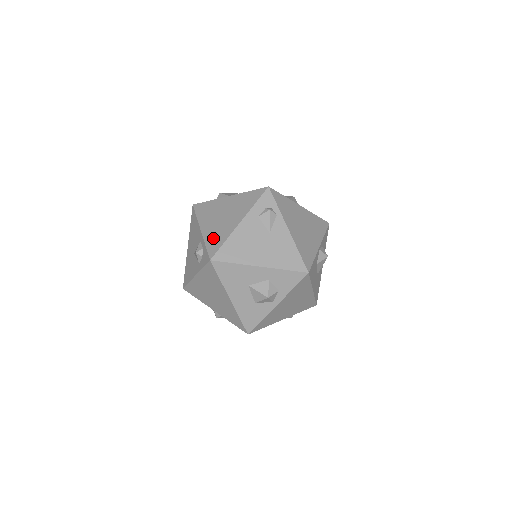
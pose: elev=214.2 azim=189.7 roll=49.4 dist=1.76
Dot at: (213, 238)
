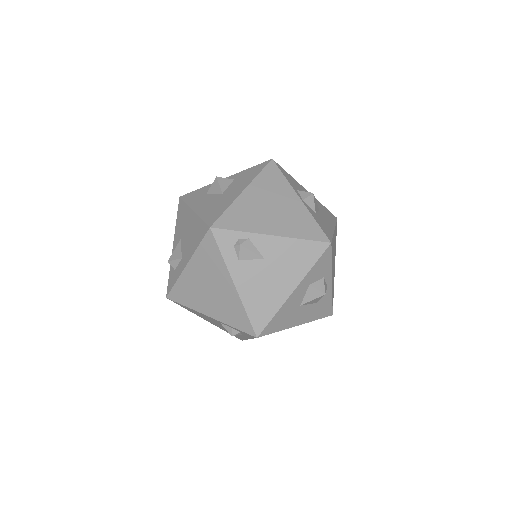
Dot at: (231, 317)
